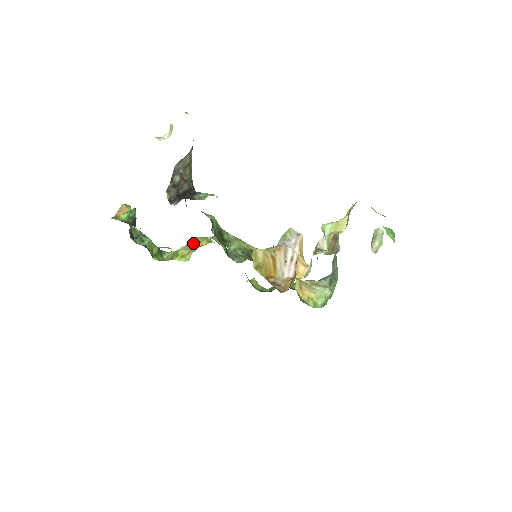
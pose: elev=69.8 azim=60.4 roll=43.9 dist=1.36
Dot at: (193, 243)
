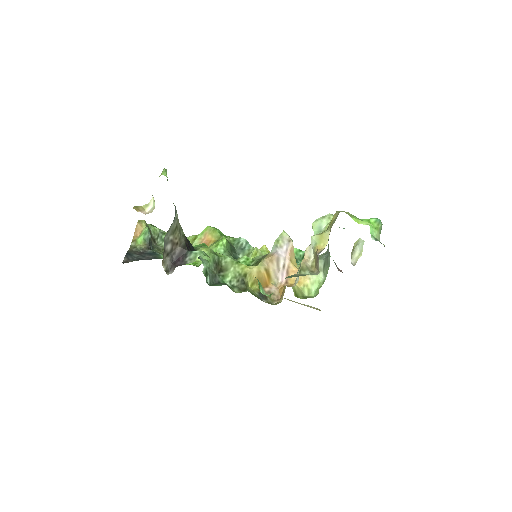
Dot at: (205, 235)
